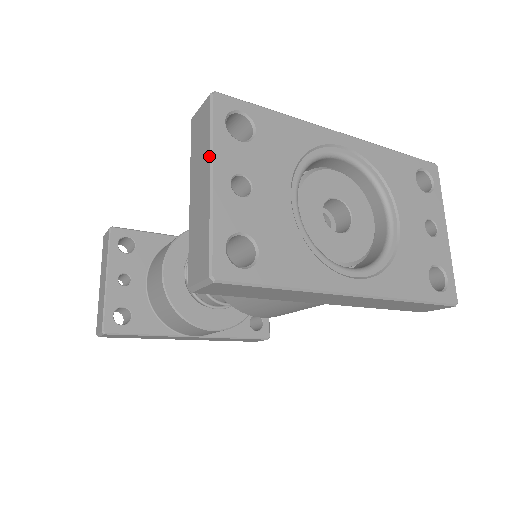
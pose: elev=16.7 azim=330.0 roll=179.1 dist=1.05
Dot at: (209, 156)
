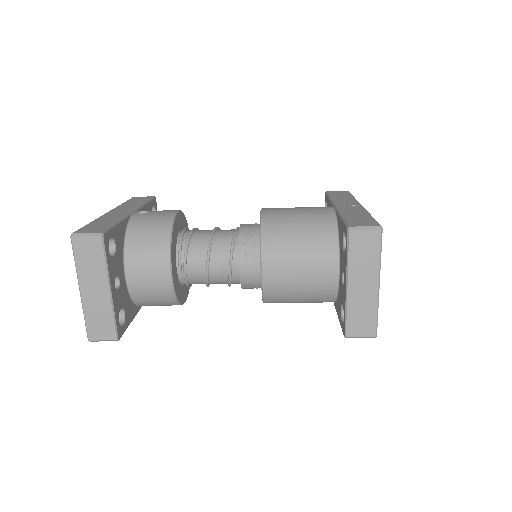
Dot at: (379, 271)
